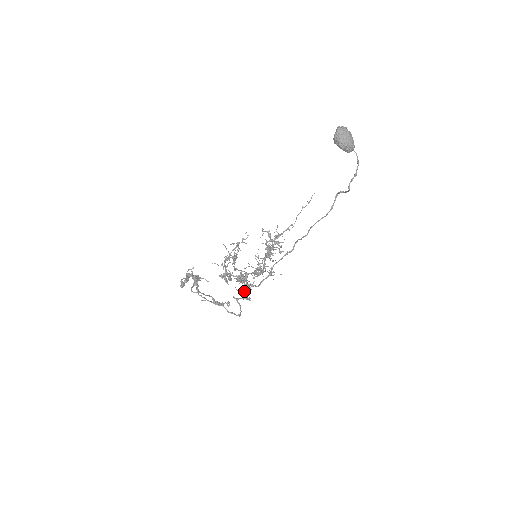
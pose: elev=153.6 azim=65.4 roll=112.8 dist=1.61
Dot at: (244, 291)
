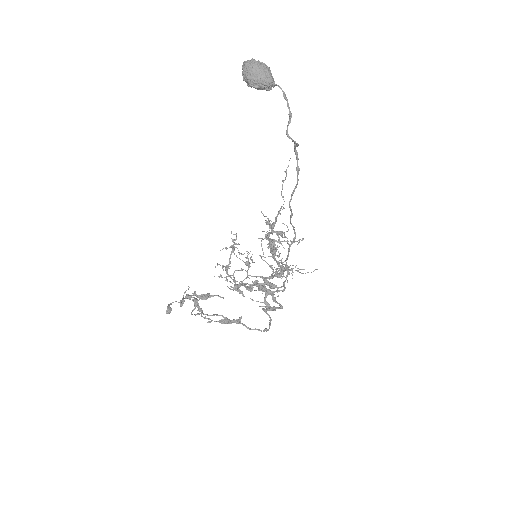
Dot at: (264, 300)
